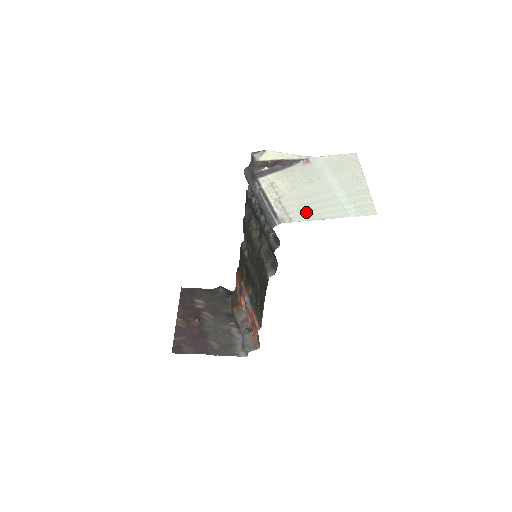
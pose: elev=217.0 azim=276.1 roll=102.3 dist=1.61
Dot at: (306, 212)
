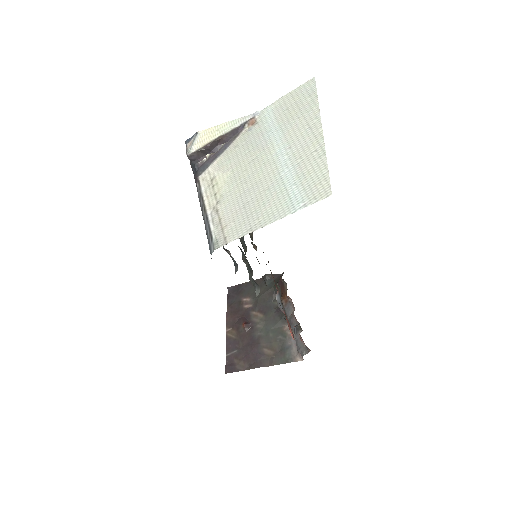
Dot at: (243, 220)
